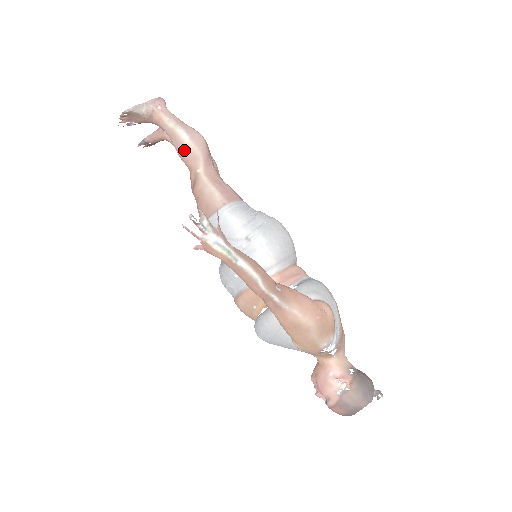
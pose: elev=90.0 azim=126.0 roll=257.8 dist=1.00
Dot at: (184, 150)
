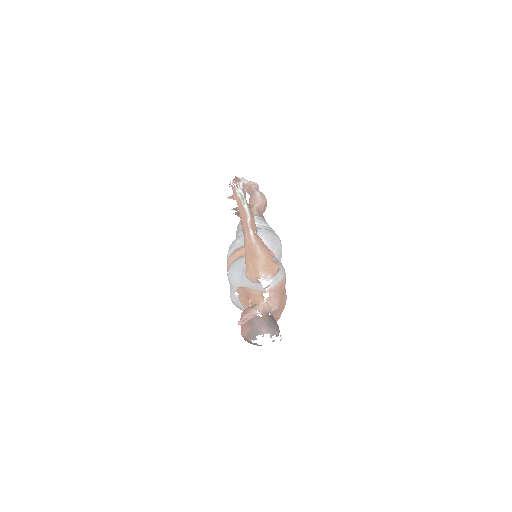
Dot at: (253, 197)
